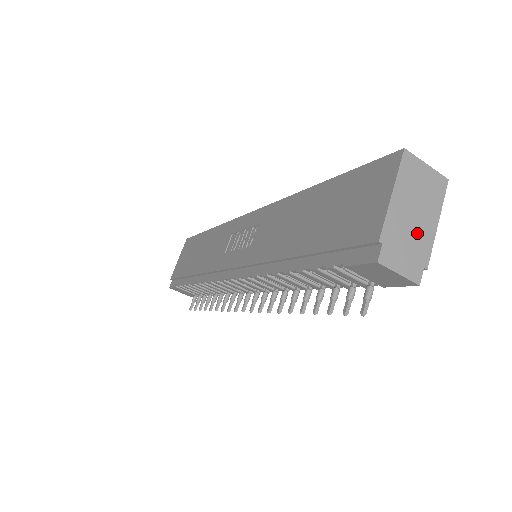
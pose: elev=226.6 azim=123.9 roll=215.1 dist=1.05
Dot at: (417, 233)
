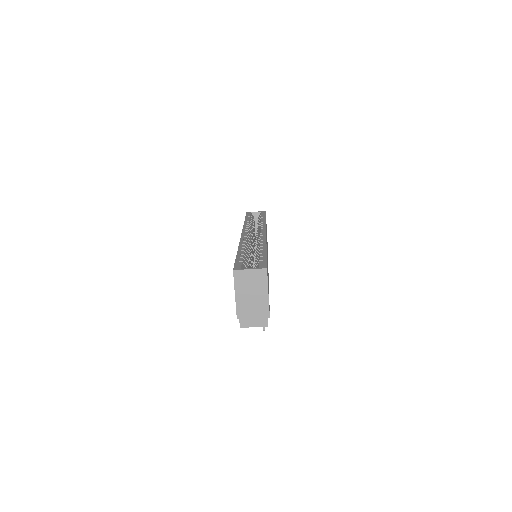
Dot at: (257, 305)
